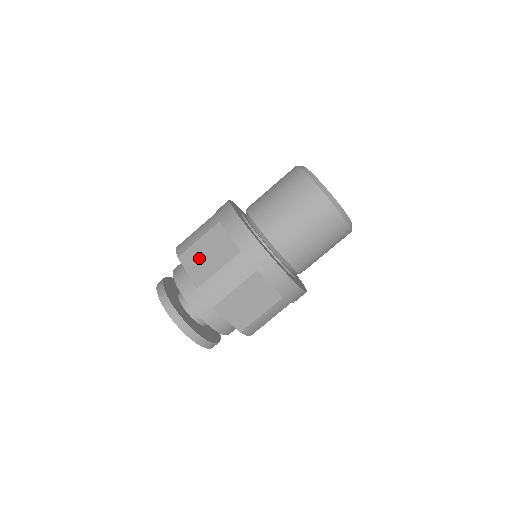
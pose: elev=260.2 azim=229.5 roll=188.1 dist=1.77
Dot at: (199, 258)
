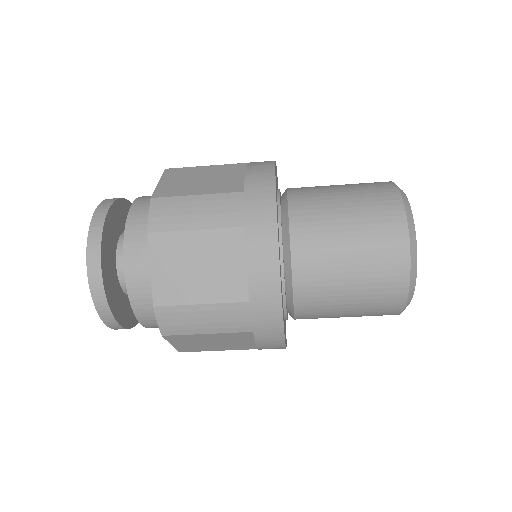
Dot at: (181, 262)
